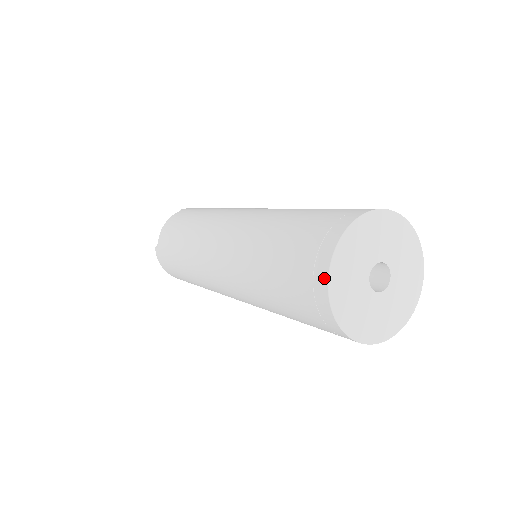
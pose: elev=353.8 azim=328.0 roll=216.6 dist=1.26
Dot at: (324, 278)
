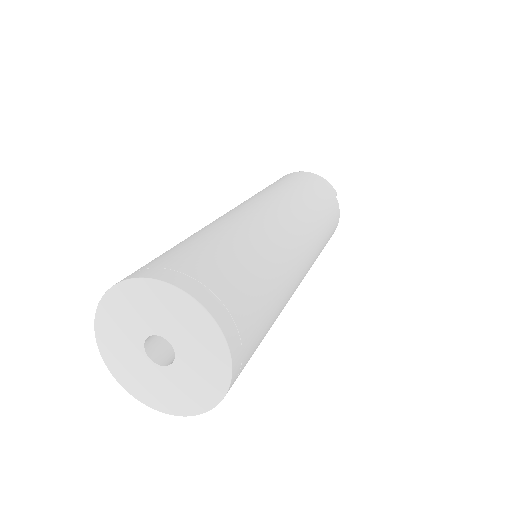
Dot at: (108, 361)
